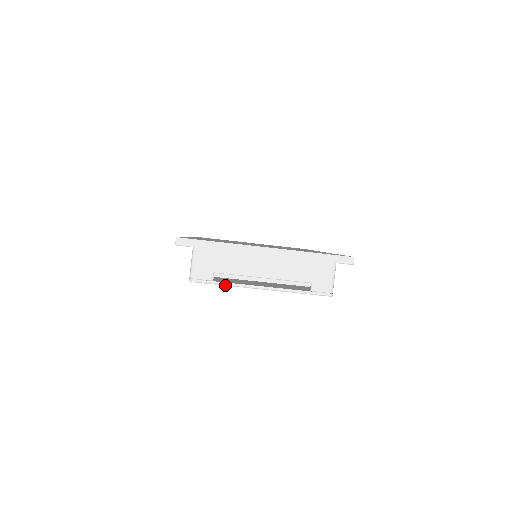
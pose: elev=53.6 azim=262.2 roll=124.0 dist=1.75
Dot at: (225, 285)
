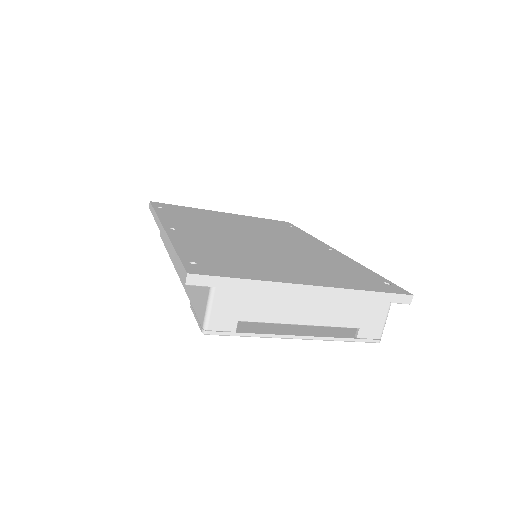
Dot at: (251, 336)
